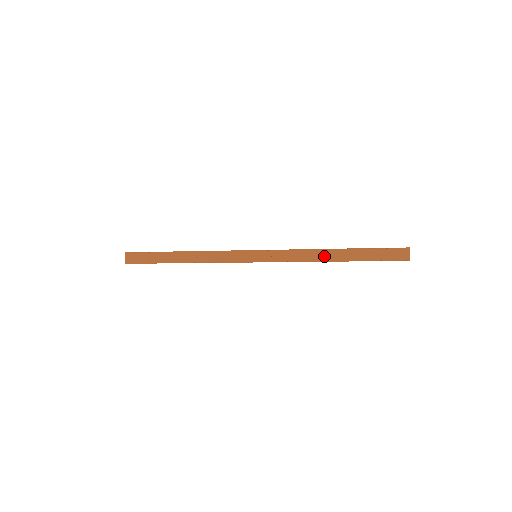
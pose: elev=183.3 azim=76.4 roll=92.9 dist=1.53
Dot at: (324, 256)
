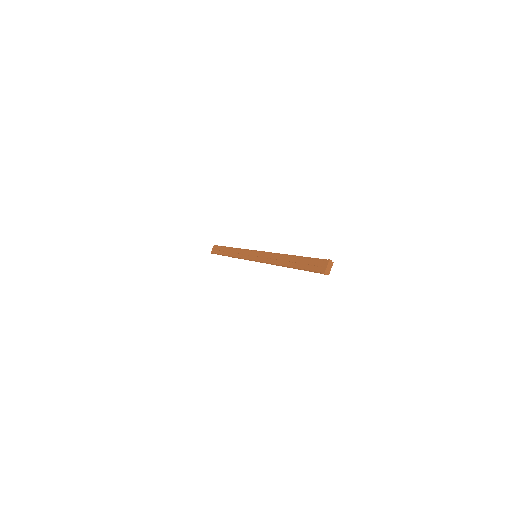
Dot at: (283, 261)
